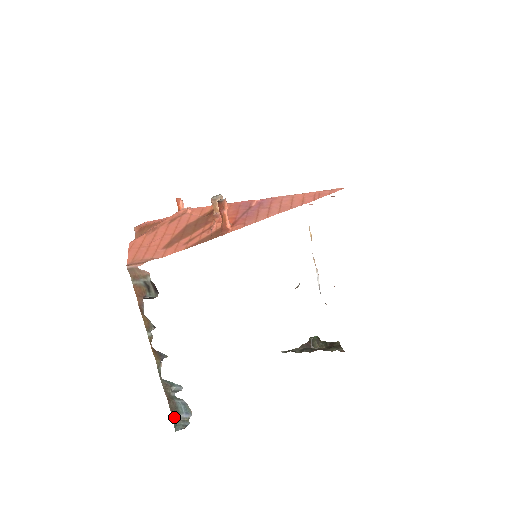
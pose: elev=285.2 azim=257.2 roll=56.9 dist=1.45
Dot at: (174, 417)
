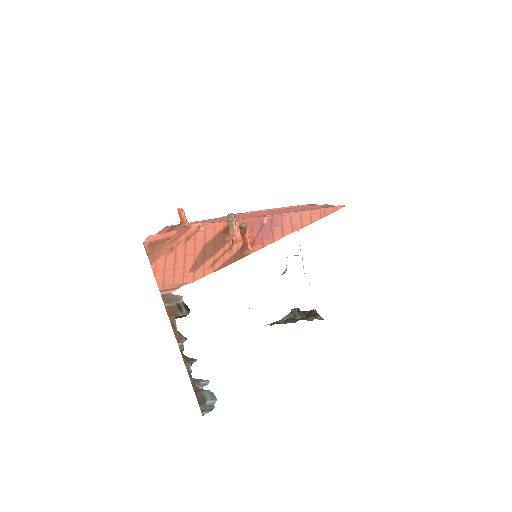
Dot at: (200, 404)
